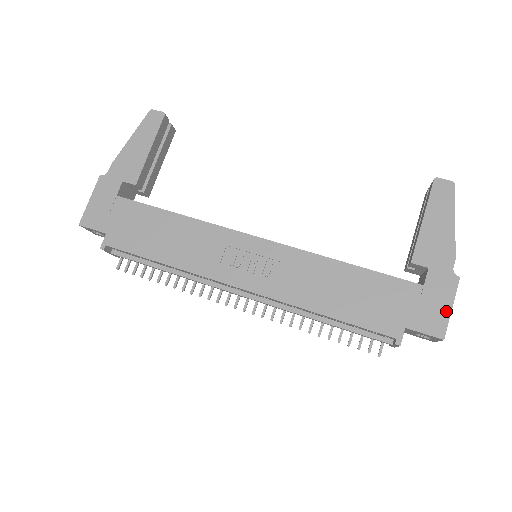
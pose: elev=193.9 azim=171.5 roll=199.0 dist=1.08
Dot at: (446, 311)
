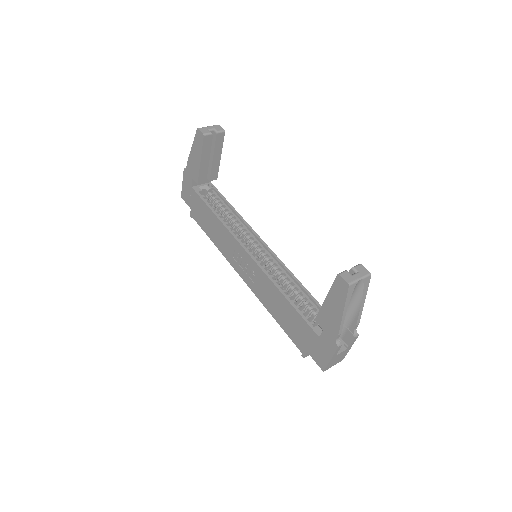
Dot at: (327, 359)
